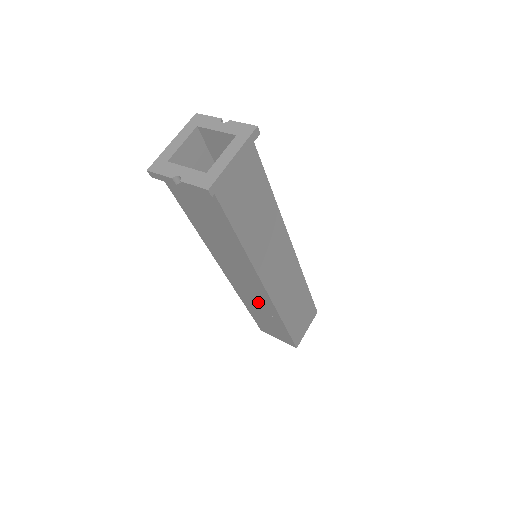
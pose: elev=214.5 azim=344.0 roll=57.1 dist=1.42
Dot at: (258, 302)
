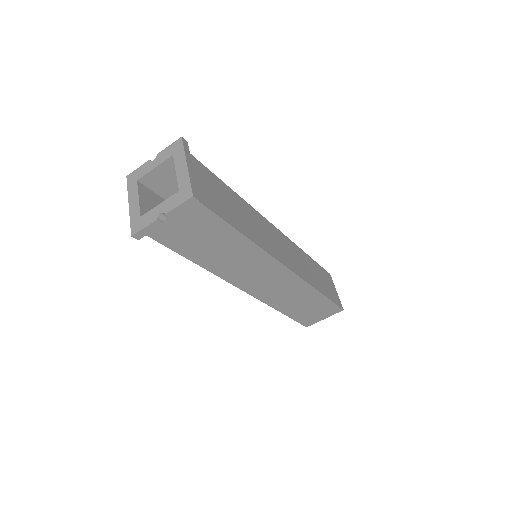
Dot at: (288, 292)
